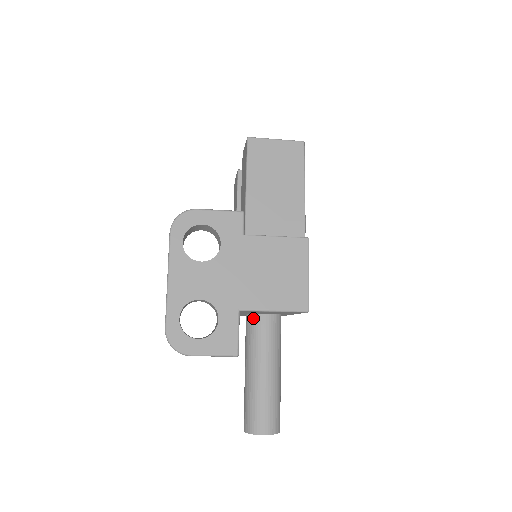
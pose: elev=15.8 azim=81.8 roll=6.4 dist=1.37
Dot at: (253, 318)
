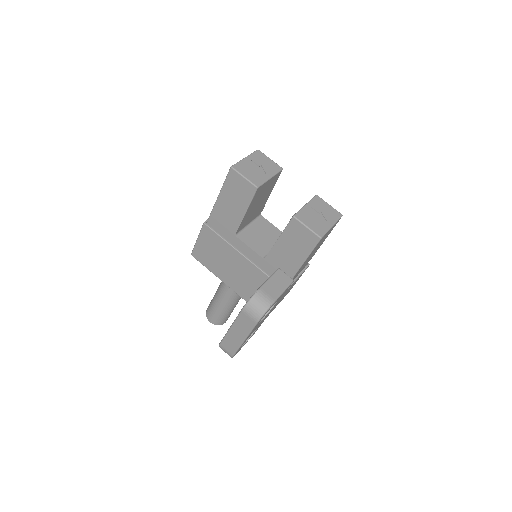
Dot at: occluded
